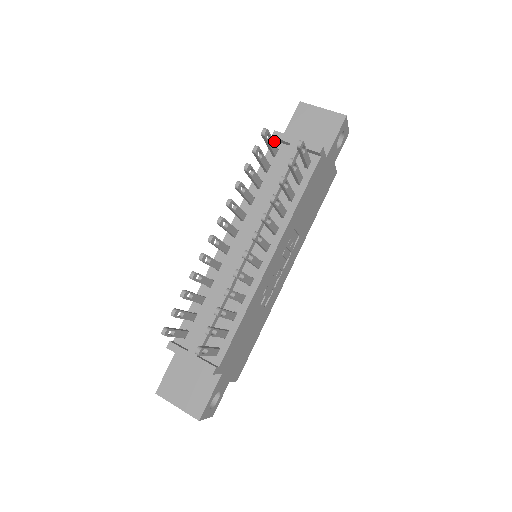
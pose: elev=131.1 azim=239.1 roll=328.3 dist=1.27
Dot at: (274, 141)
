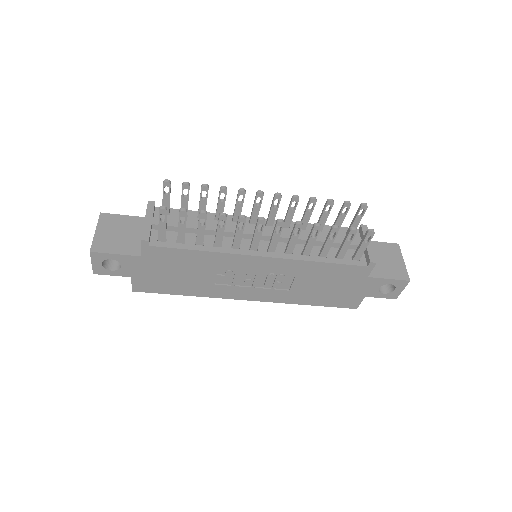
Dot at: (358, 230)
